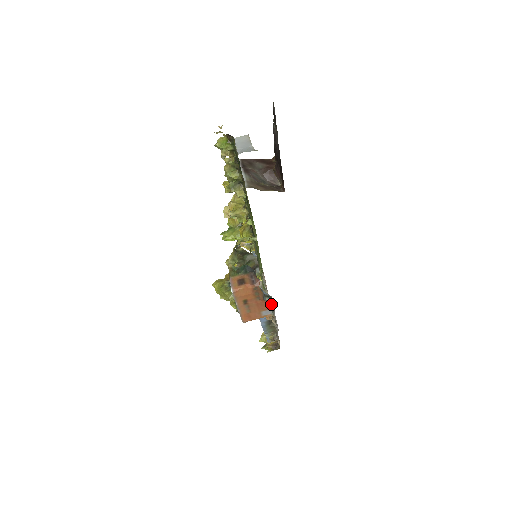
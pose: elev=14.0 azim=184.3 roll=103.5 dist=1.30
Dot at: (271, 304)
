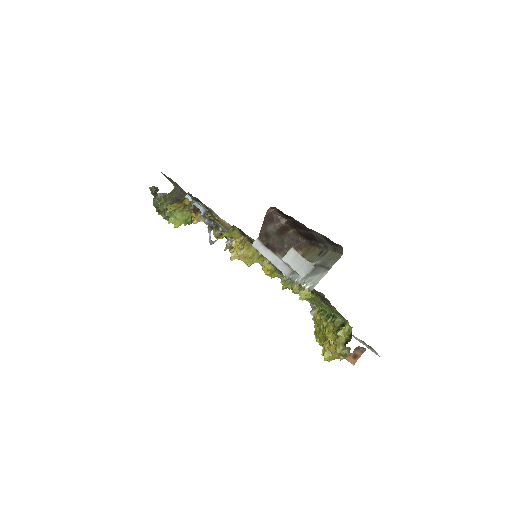
Dot at: occluded
